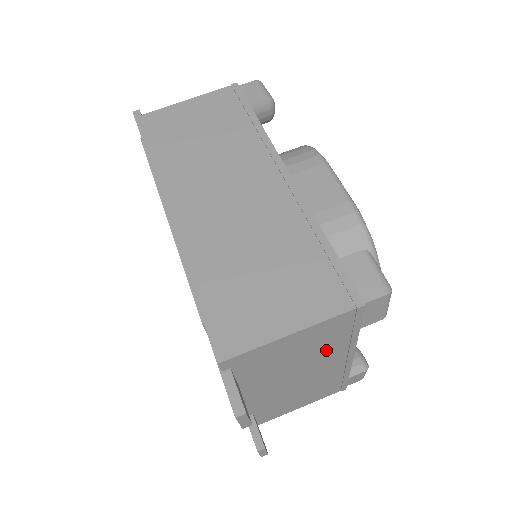
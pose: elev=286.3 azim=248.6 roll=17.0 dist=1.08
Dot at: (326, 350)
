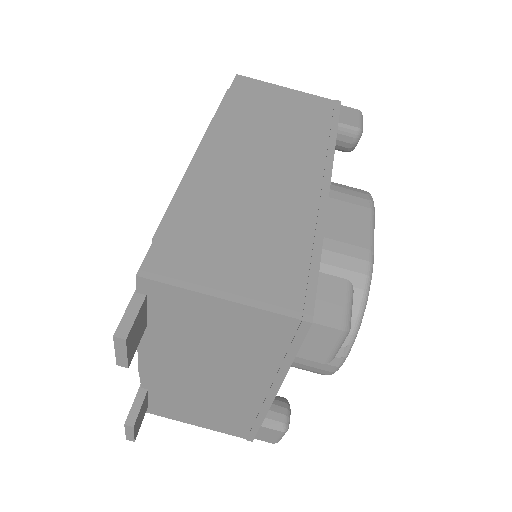
Dot at: (251, 359)
